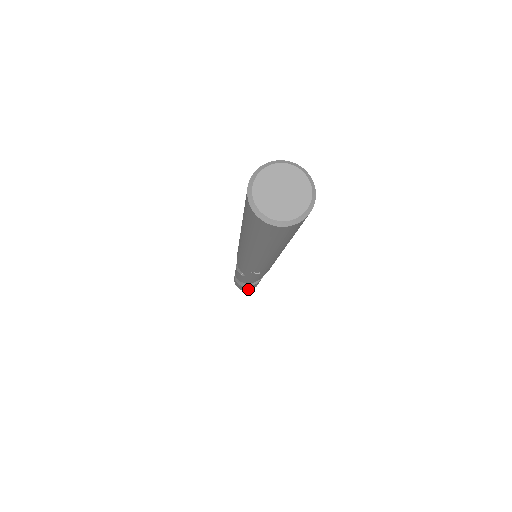
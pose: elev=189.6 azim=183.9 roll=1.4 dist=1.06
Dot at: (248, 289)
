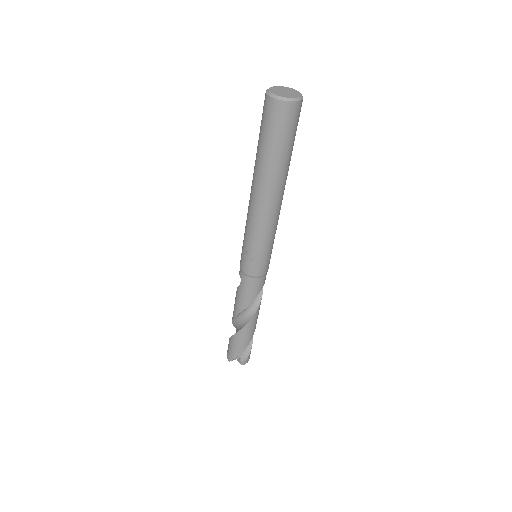
Dot at: (235, 351)
